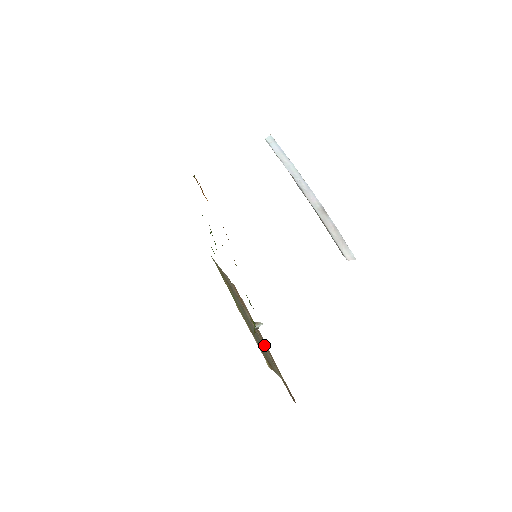
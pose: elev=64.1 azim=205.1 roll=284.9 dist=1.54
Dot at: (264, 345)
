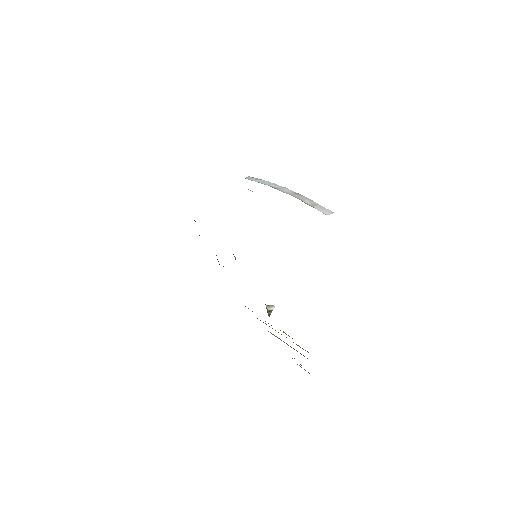
Dot at: occluded
